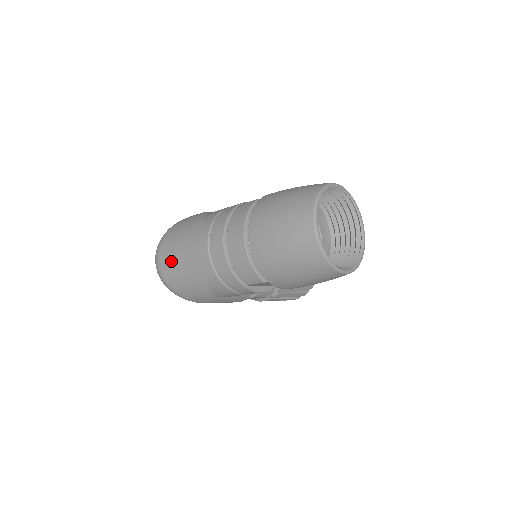
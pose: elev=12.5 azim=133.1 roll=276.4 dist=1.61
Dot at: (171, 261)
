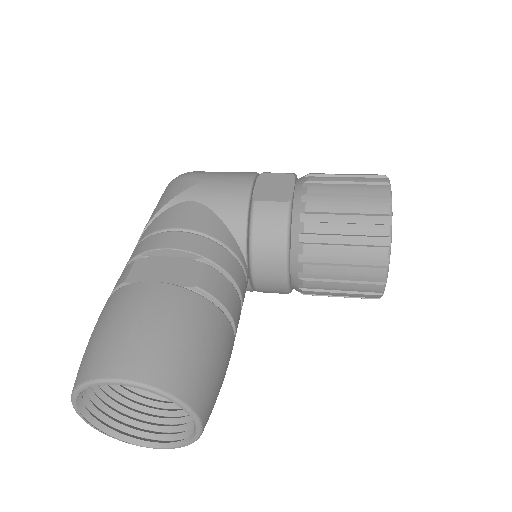
Dot at: occluded
